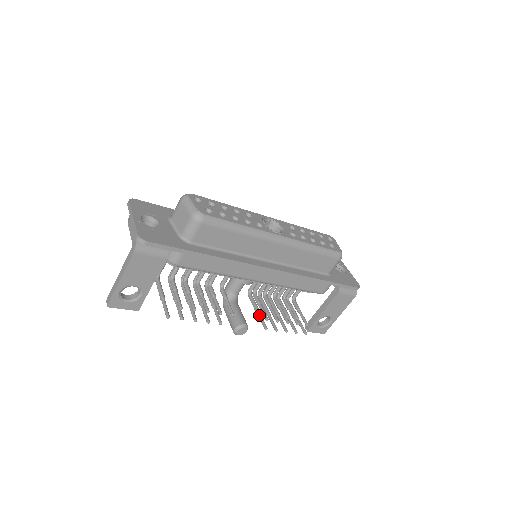
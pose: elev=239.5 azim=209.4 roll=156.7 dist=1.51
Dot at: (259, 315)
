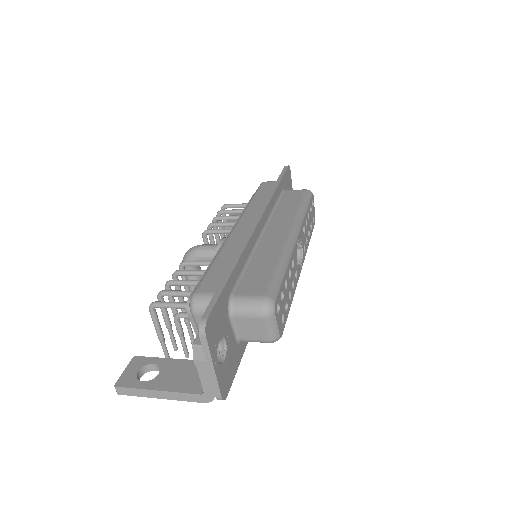
Dot at: occluded
